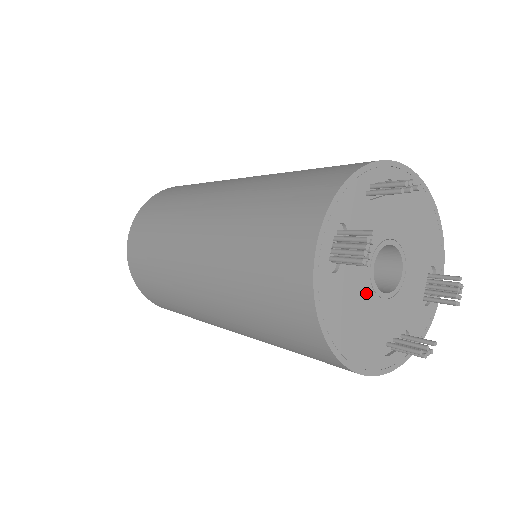
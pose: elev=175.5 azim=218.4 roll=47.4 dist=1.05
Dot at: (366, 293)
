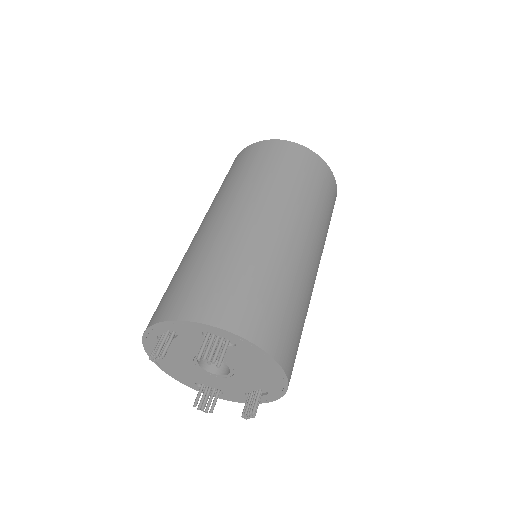
Dot at: (187, 361)
